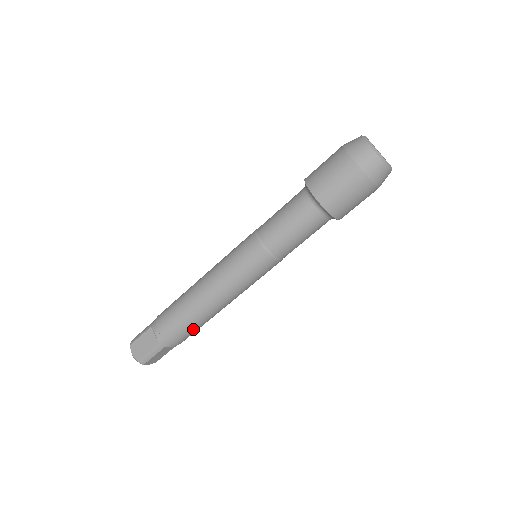
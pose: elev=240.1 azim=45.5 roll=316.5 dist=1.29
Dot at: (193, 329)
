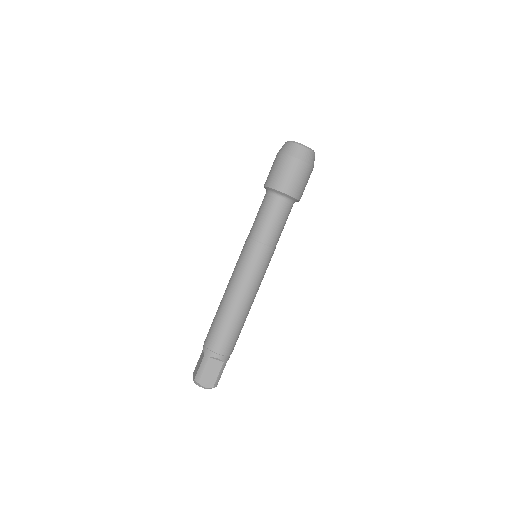
Dot at: occluded
